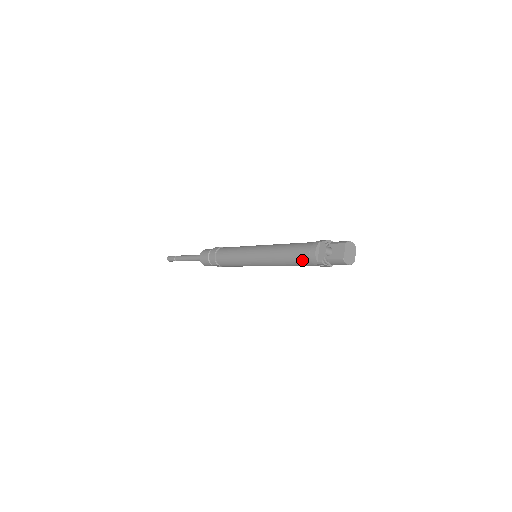
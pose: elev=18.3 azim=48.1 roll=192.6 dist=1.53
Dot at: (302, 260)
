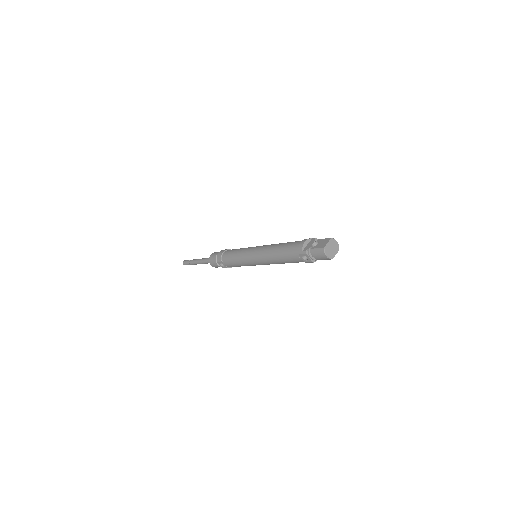
Dot at: (291, 251)
